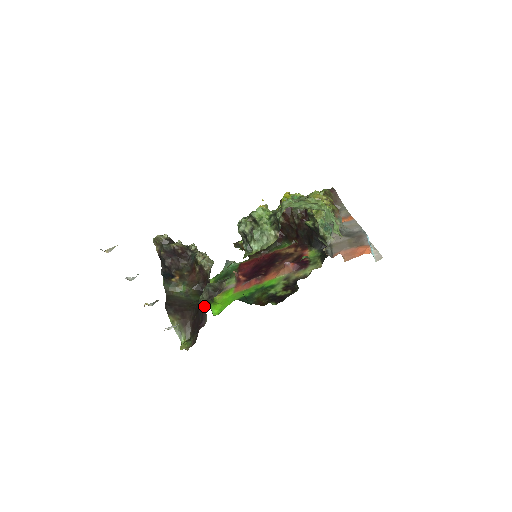
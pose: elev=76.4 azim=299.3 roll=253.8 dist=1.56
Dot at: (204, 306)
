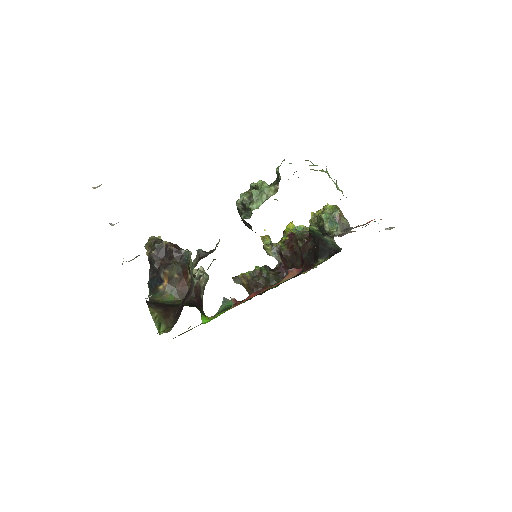
Dot at: (192, 271)
